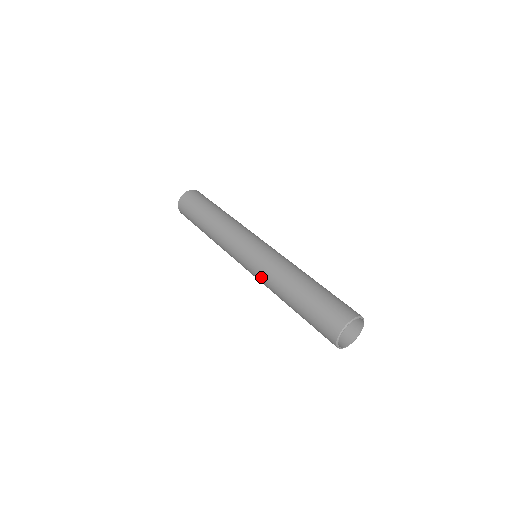
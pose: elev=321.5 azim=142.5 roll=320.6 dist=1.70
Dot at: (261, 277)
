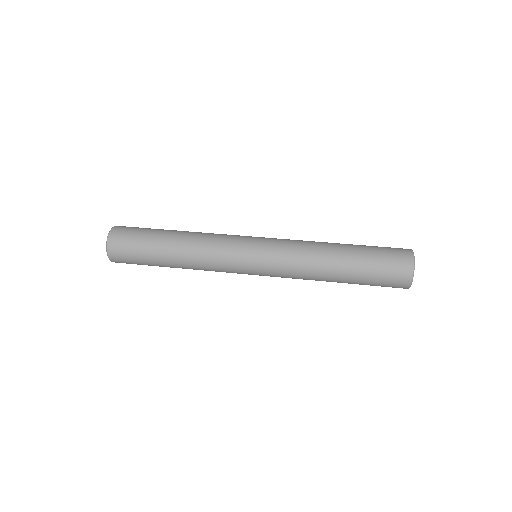
Dot at: (288, 276)
